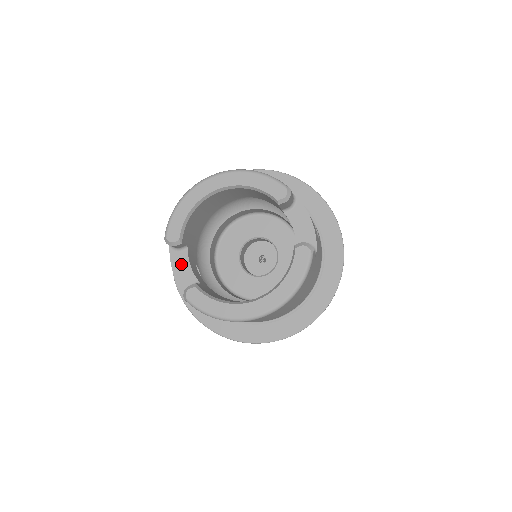
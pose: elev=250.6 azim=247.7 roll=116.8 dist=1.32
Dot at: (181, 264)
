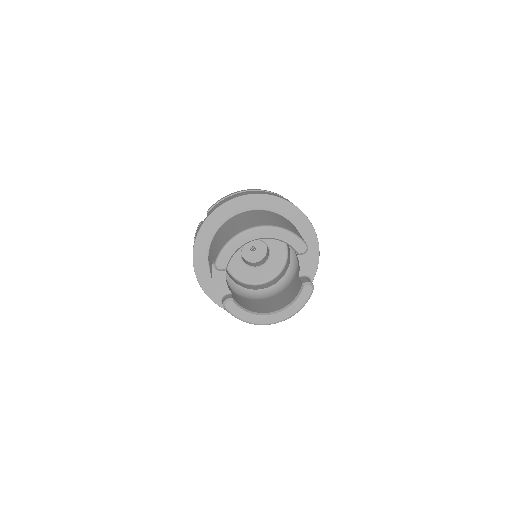
Dot at: (219, 278)
